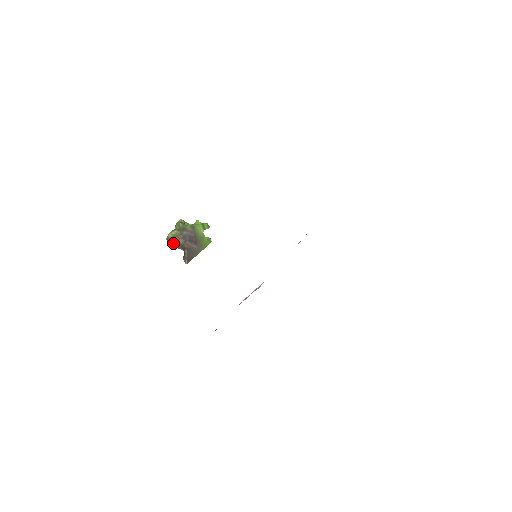
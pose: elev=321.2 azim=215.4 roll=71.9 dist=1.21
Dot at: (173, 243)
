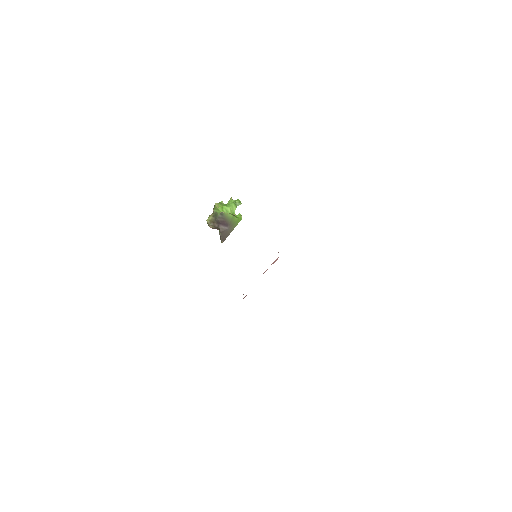
Dot at: (211, 227)
